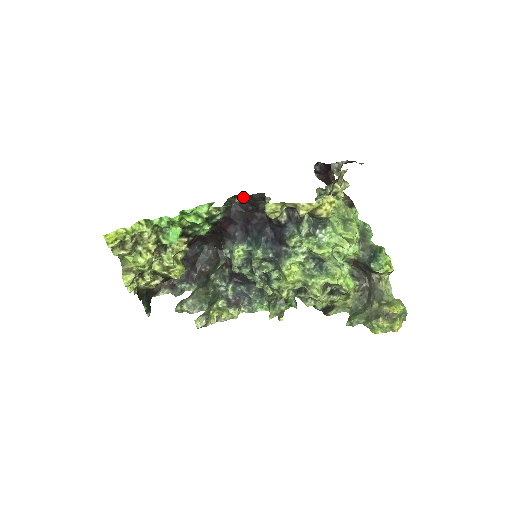
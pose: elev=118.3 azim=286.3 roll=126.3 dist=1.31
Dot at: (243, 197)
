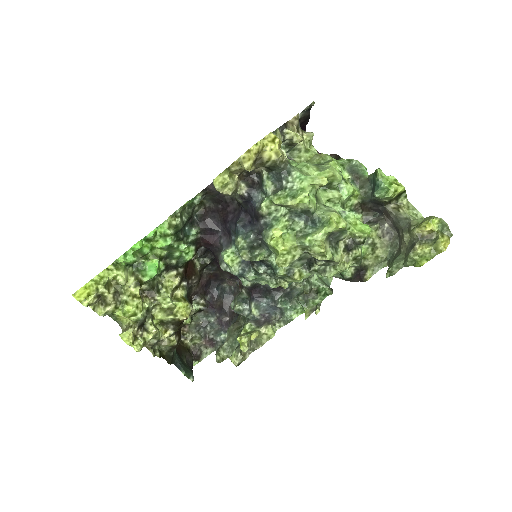
Dot at: (199, 194)
